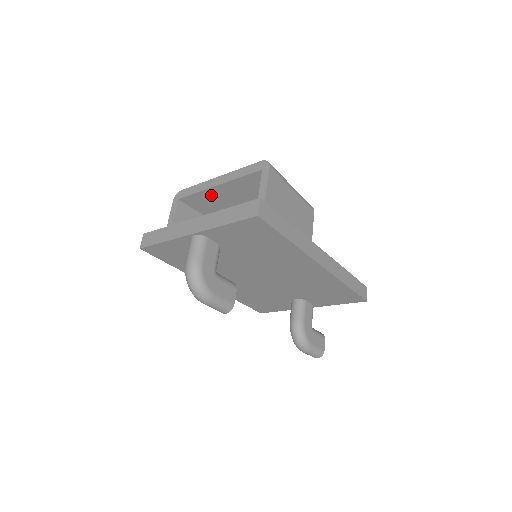
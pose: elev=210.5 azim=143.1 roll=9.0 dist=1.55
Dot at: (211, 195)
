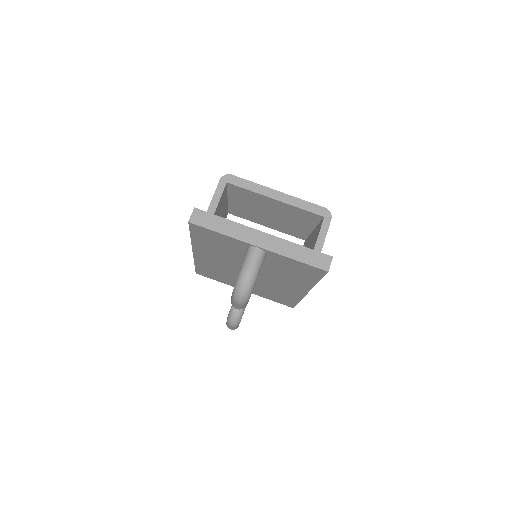
Dot at: (259, 198)
